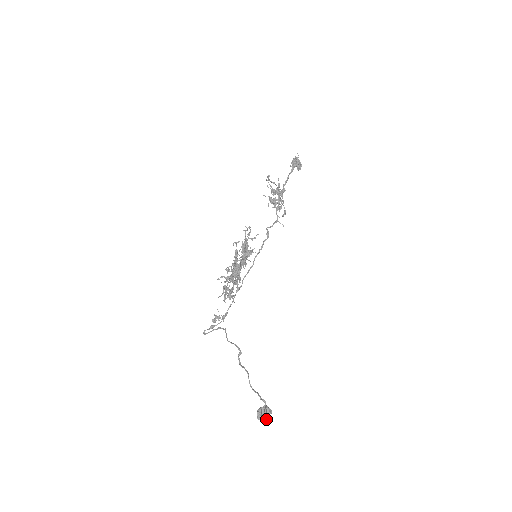
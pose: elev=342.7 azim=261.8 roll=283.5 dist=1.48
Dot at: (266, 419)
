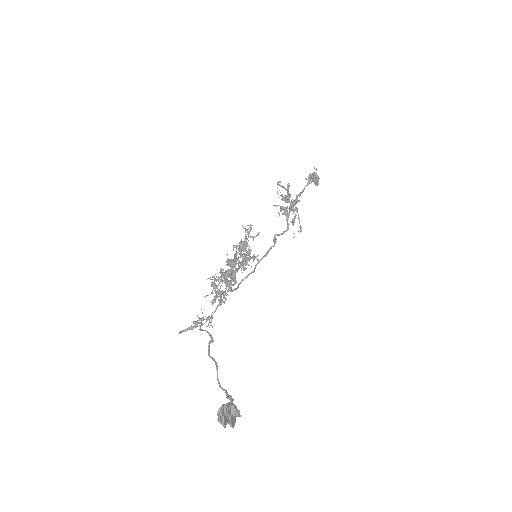
Dot at: (230, 424)
